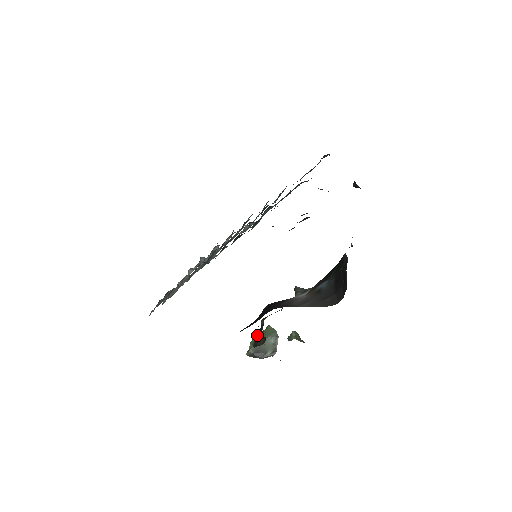
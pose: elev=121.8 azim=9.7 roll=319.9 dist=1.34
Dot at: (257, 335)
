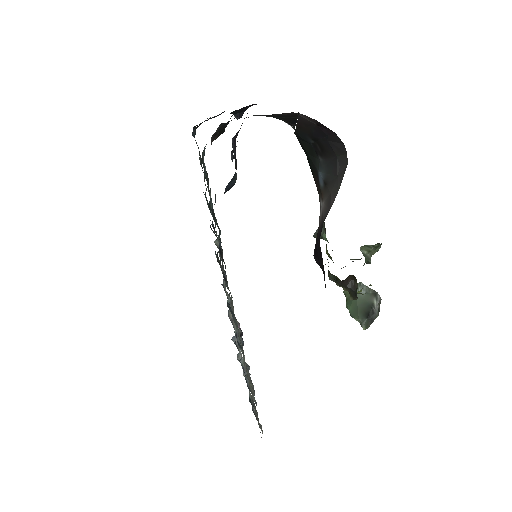
Dot at: (343, 286)
